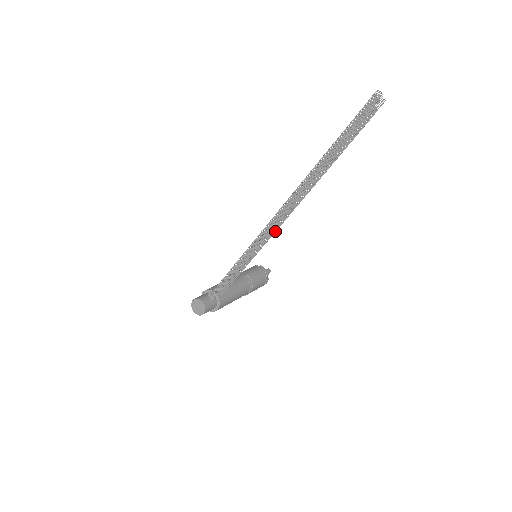
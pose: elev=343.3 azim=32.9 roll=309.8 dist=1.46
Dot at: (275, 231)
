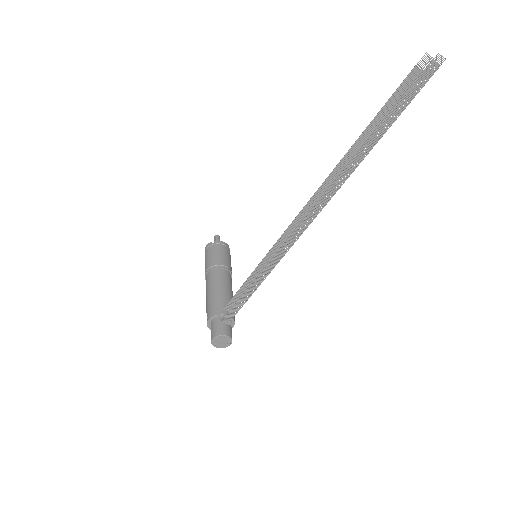
Dot at: occluded
